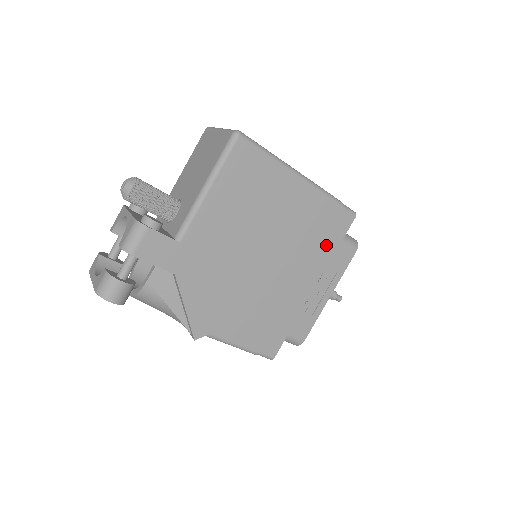
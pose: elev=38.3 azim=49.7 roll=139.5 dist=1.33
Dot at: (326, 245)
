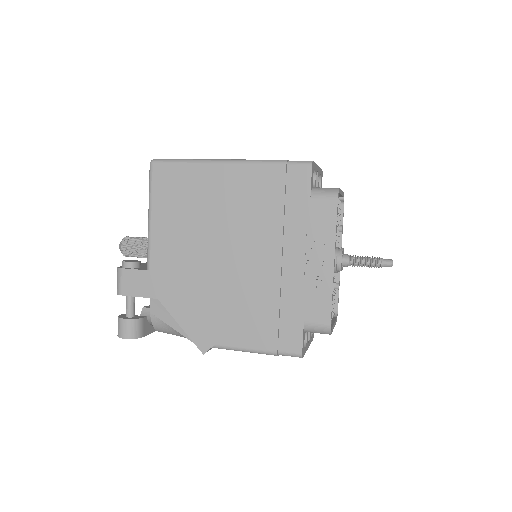
Dot at: (293, 211)
